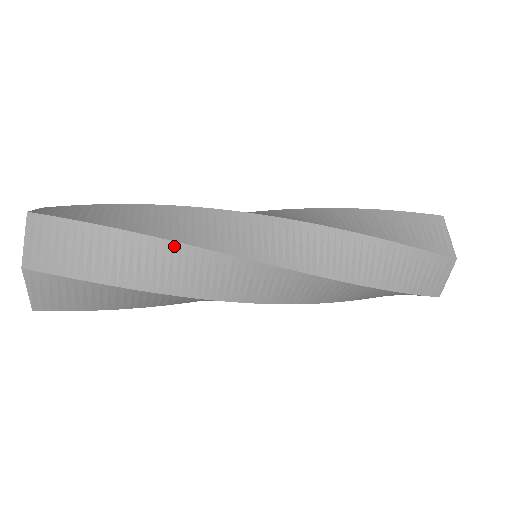
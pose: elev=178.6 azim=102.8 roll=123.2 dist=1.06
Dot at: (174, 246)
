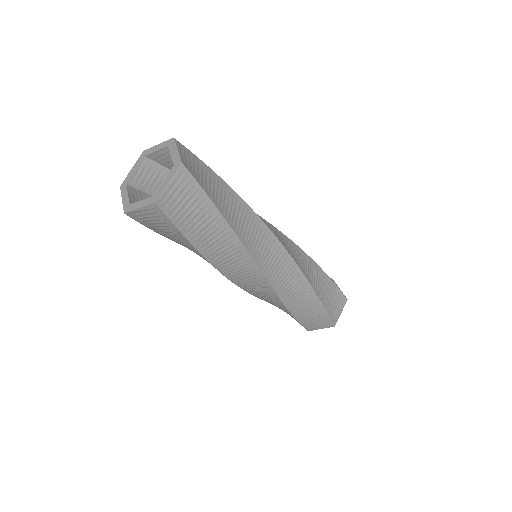
Dot at: (248, 209)
